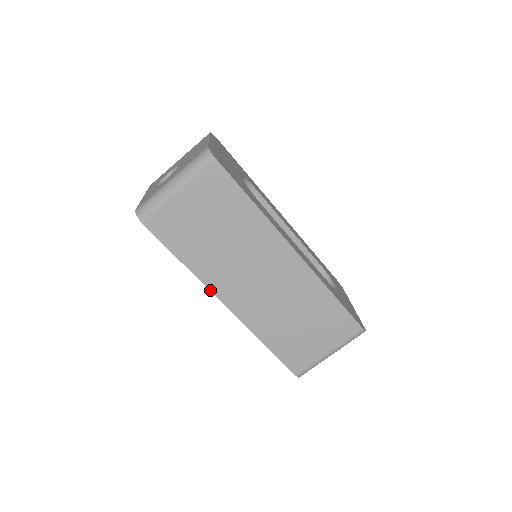
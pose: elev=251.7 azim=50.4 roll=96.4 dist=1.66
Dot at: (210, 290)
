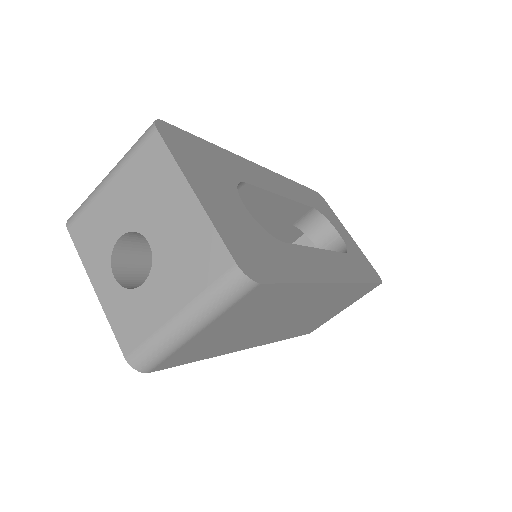
Dot at: (236, 351)
